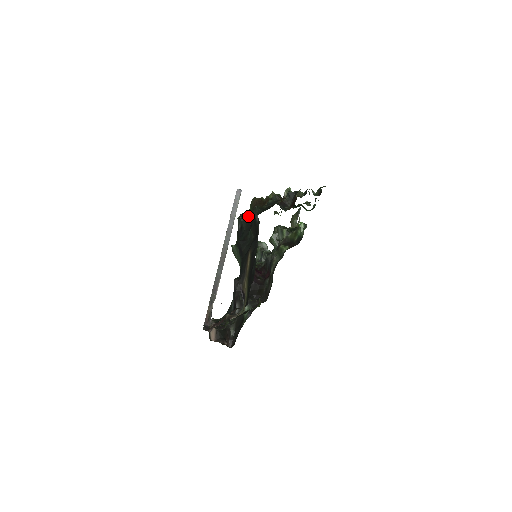
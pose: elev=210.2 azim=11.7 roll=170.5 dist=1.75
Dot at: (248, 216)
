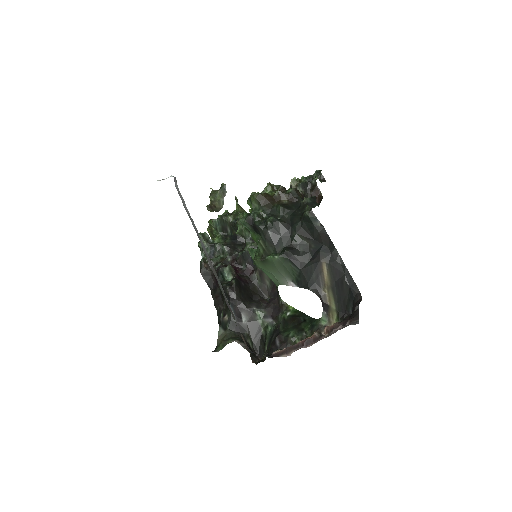
Dot at: (277, 219)
